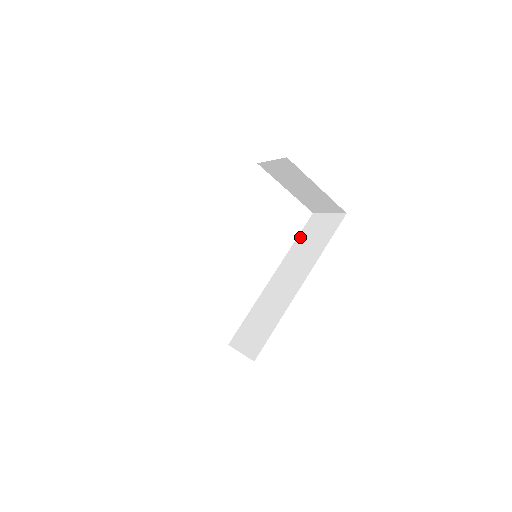
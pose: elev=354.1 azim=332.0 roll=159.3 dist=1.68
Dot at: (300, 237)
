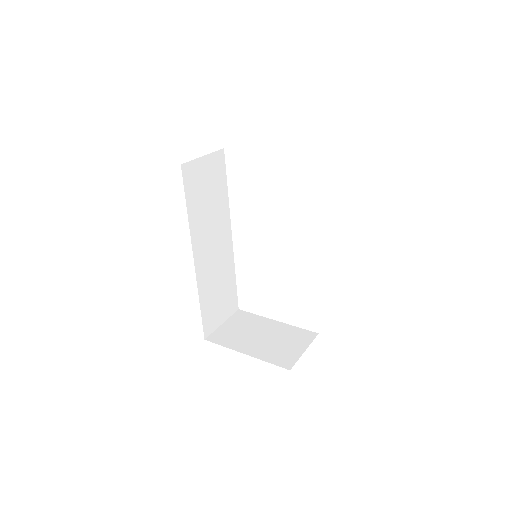
Dot at: occluded
